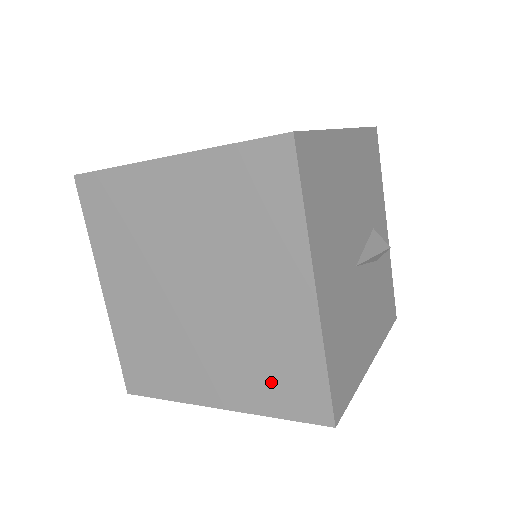
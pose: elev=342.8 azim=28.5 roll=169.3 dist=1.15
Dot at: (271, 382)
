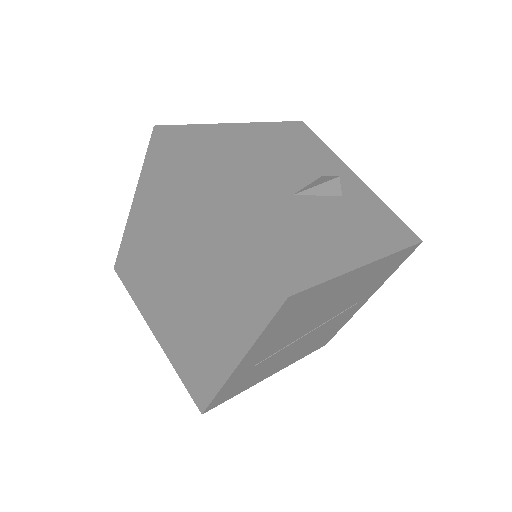
Dot at: (242, 302)
